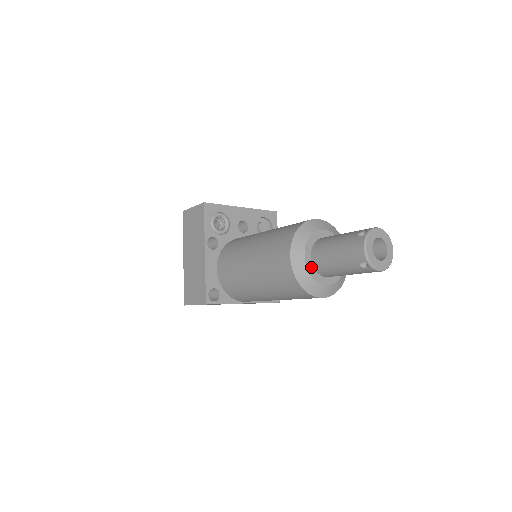
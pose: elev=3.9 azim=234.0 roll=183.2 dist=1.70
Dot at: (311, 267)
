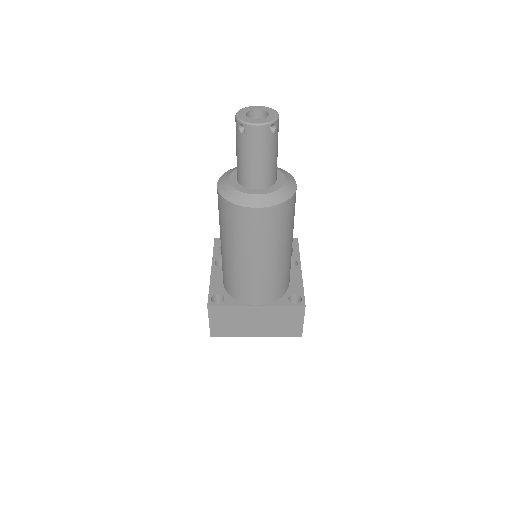
Dot at: (236, 184)
